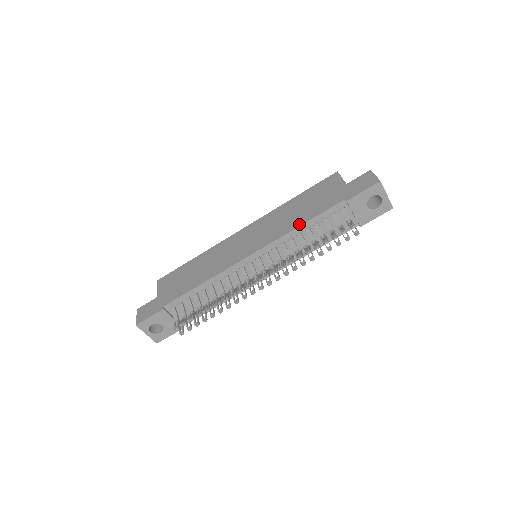
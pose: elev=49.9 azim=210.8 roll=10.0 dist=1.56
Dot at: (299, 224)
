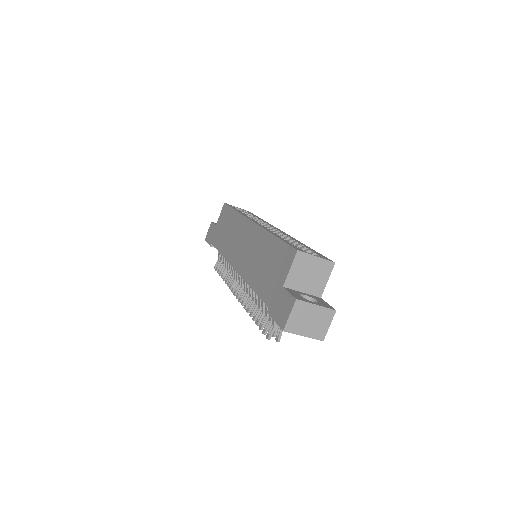
Dot at: (251, 285)
